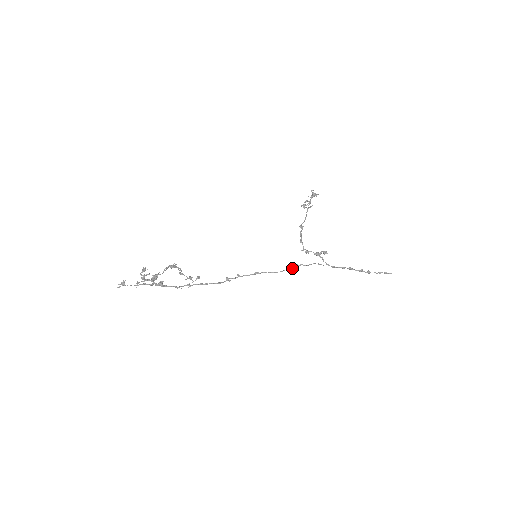
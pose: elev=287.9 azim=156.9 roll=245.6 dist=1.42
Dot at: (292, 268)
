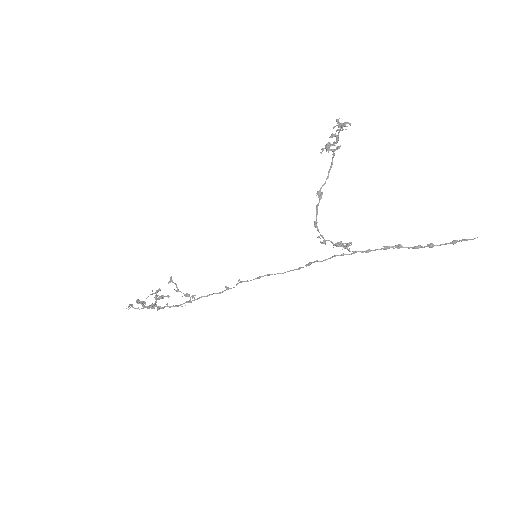
Dot at: (303, 267)
